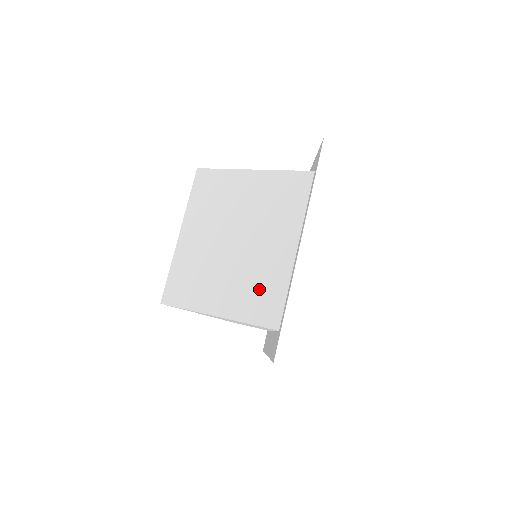
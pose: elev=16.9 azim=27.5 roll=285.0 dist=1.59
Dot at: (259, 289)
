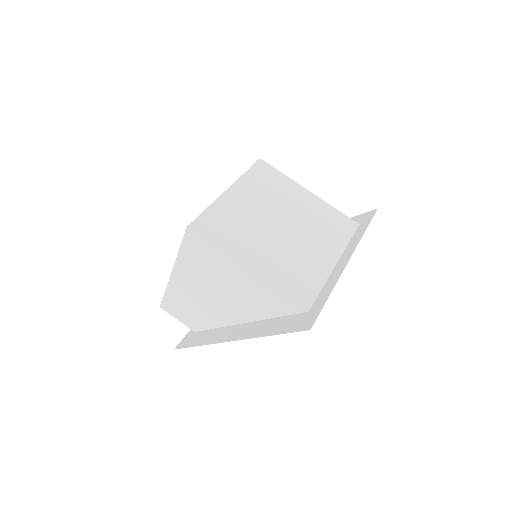
Dot at: (297, 272)
